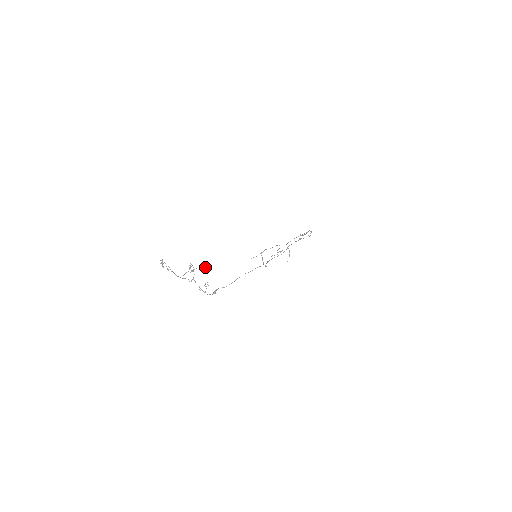
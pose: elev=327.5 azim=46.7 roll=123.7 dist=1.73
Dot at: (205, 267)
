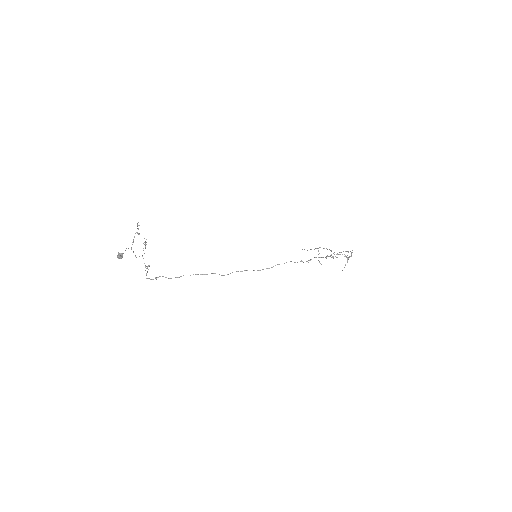
Dot at: (120, 254)
